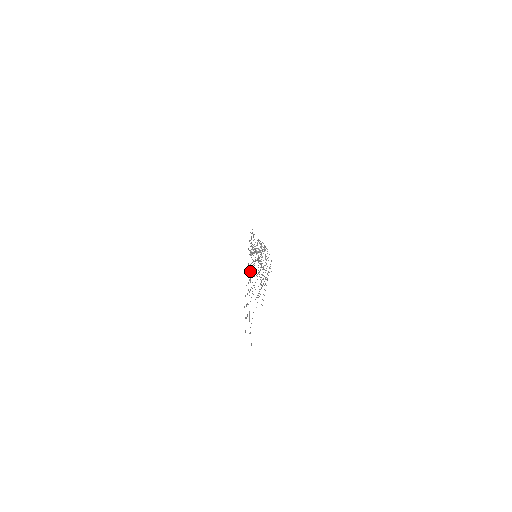
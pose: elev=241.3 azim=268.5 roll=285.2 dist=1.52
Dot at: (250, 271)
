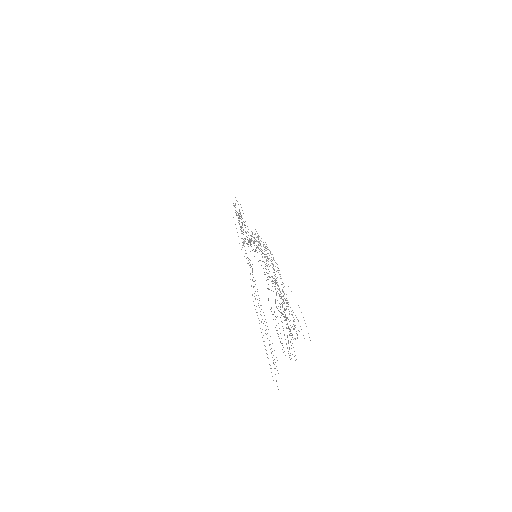
Dot at: (250, 273)
